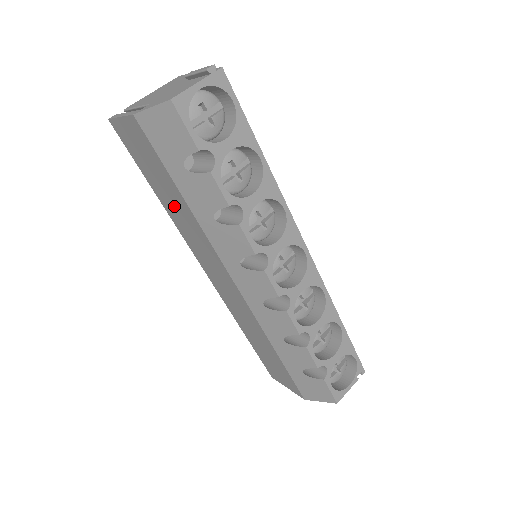
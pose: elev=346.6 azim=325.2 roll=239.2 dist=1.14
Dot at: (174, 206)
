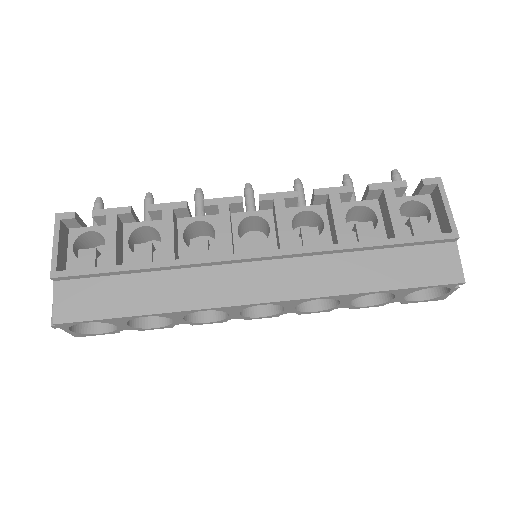
Dot at: occluded
